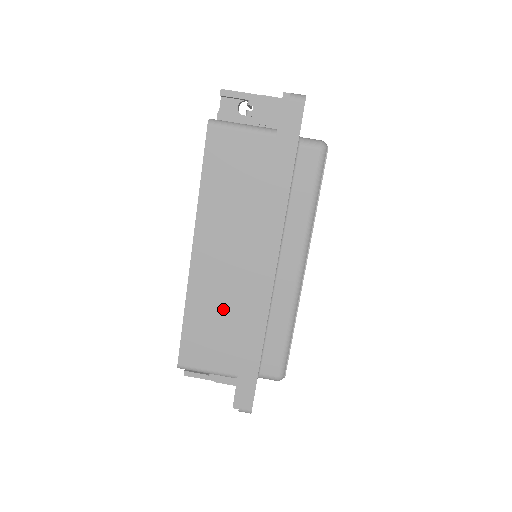
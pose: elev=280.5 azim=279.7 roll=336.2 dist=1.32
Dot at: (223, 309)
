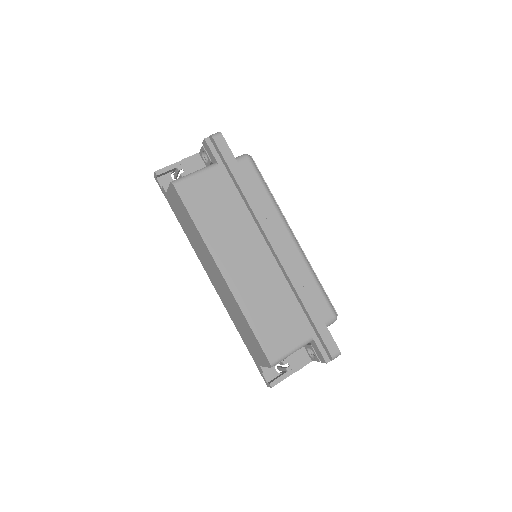
Dot at: (269, 297)
